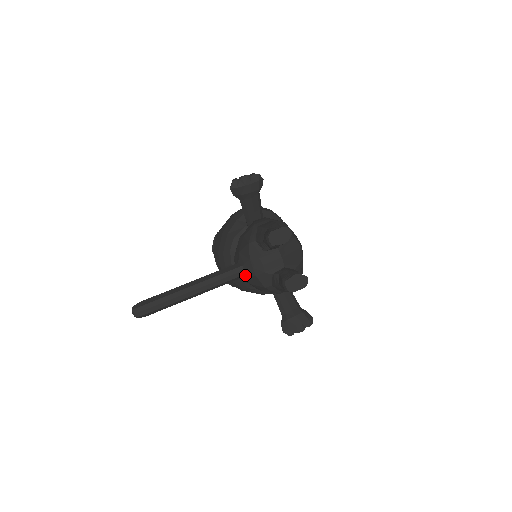
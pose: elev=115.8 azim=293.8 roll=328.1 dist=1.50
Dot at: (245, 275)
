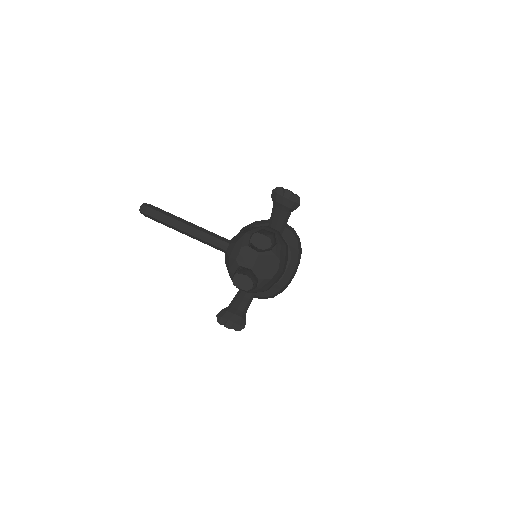
Dot at: (226, 252)
